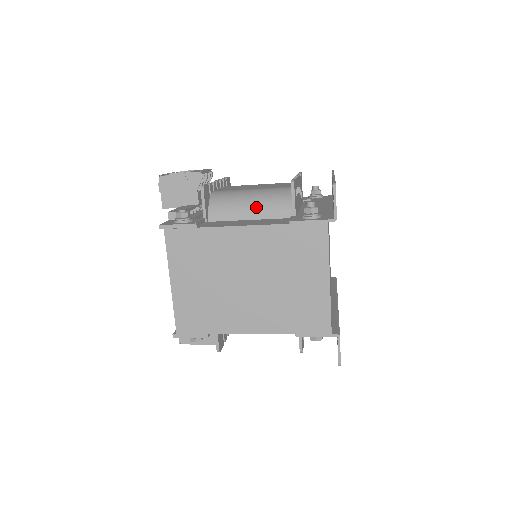
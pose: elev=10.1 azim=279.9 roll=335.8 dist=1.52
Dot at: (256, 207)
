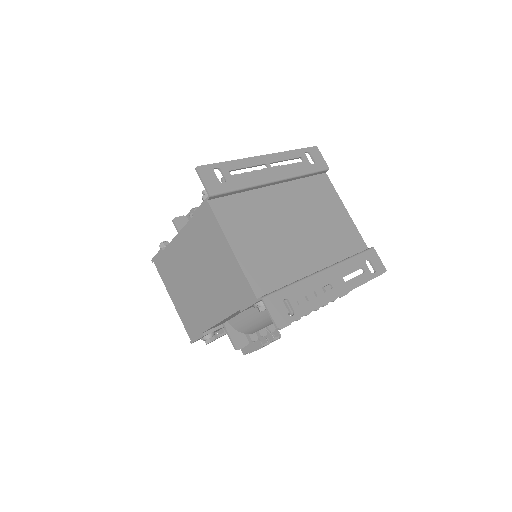
Dot at: occluded
